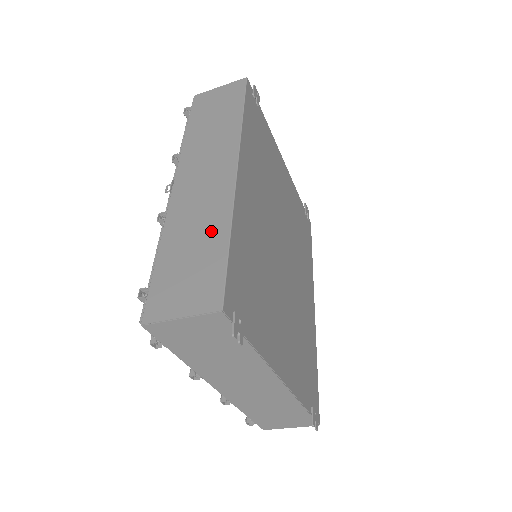
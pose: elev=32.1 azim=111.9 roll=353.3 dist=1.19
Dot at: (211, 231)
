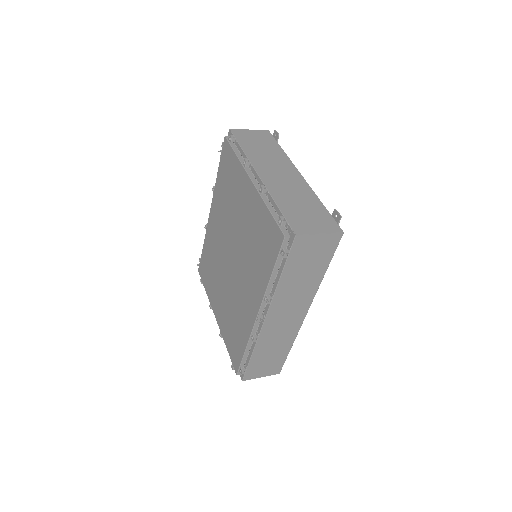
Dot at: (283, 347)
